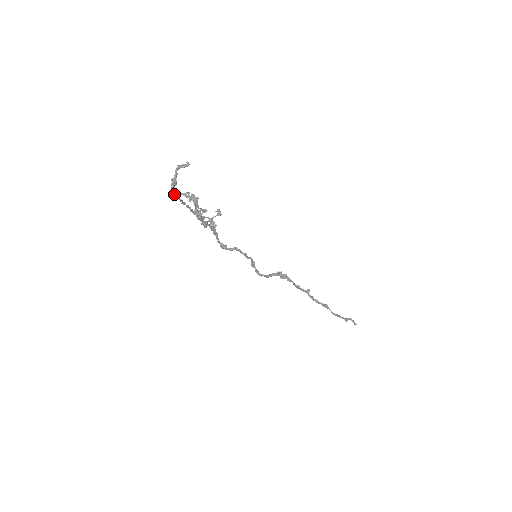
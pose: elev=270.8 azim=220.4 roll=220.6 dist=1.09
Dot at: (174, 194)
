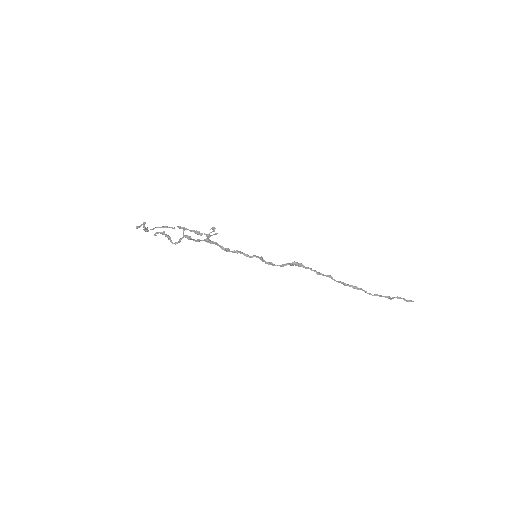
Dot at: occluded
